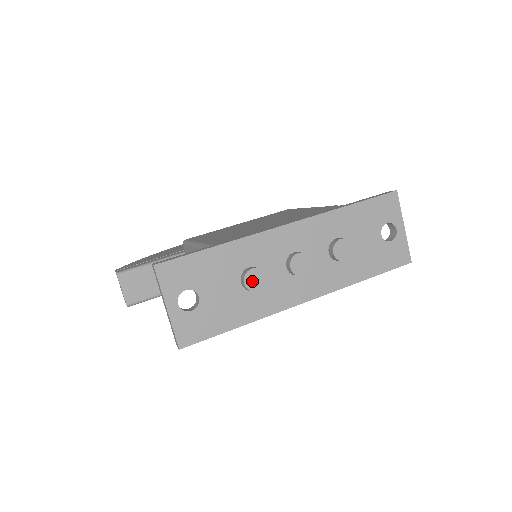
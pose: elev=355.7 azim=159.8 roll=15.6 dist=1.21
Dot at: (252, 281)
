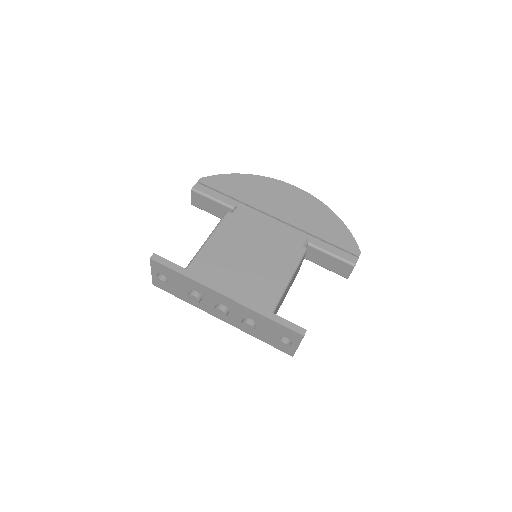
Dot at: (191, 298)
